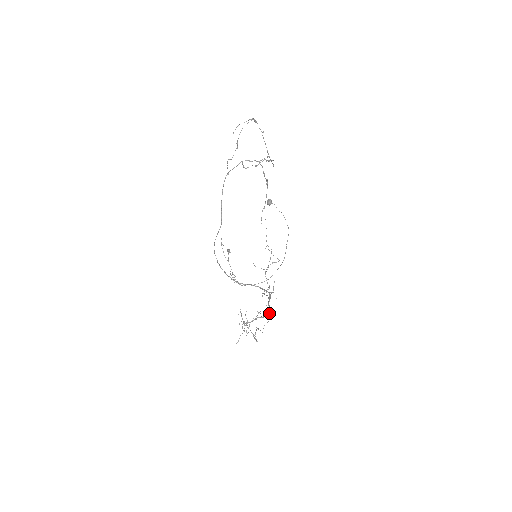
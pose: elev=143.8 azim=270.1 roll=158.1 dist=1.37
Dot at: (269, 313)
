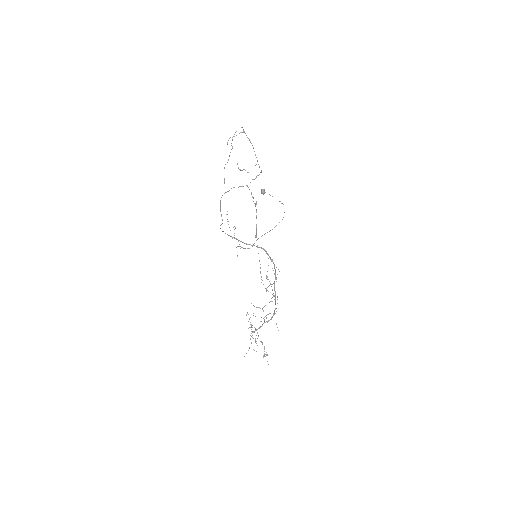
Dot at: occluded
